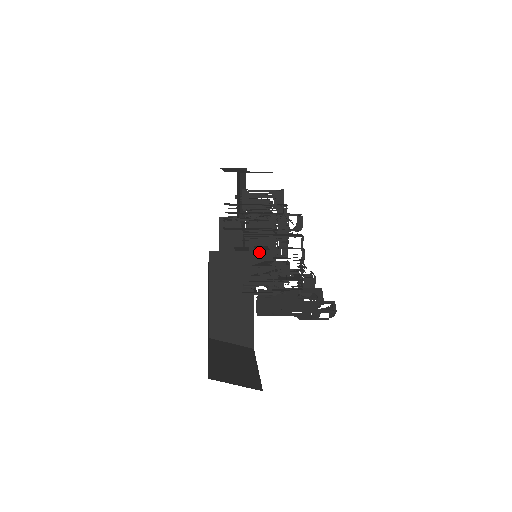
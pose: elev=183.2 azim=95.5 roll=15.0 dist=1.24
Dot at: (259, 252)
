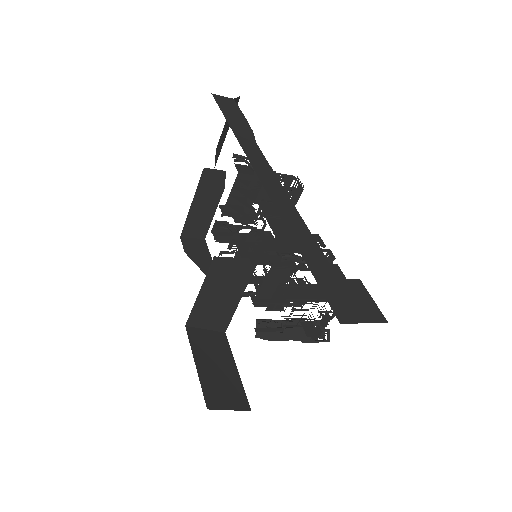
Dot at: (275, 278)
